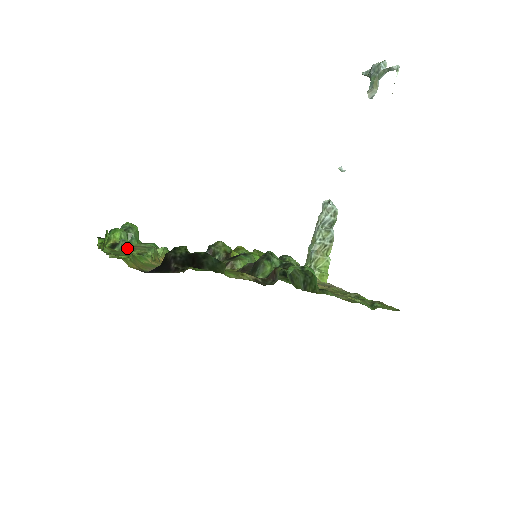
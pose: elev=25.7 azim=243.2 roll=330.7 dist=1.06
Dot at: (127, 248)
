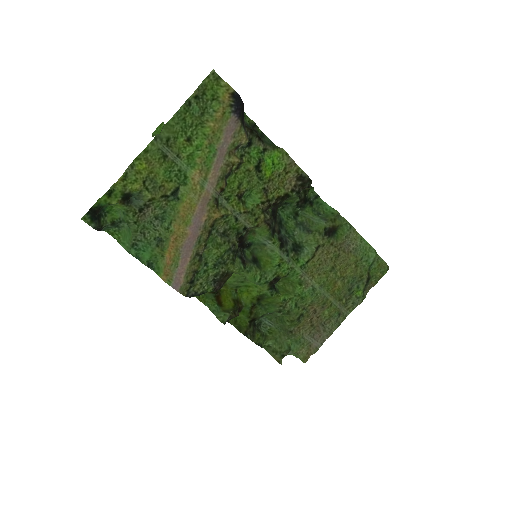
Dot at: (144, 200)
